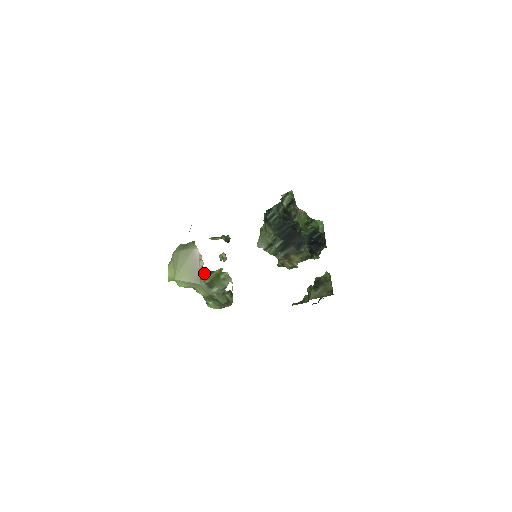
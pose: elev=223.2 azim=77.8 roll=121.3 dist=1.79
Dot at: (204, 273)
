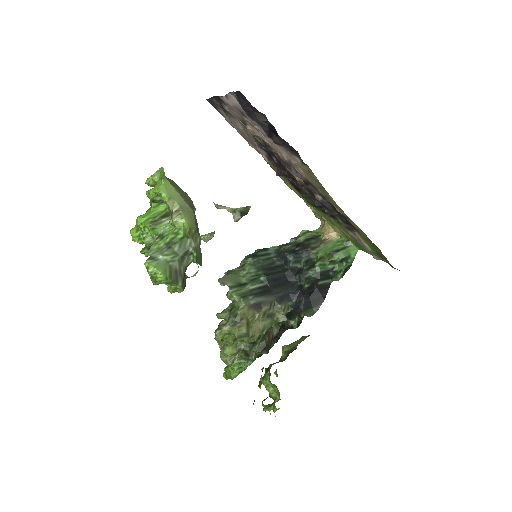
Dot at: occluded
